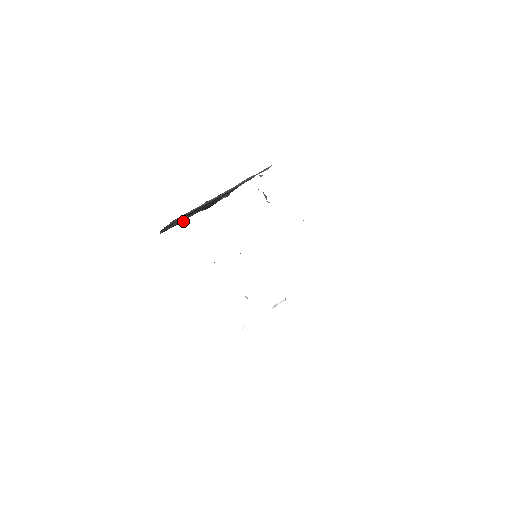
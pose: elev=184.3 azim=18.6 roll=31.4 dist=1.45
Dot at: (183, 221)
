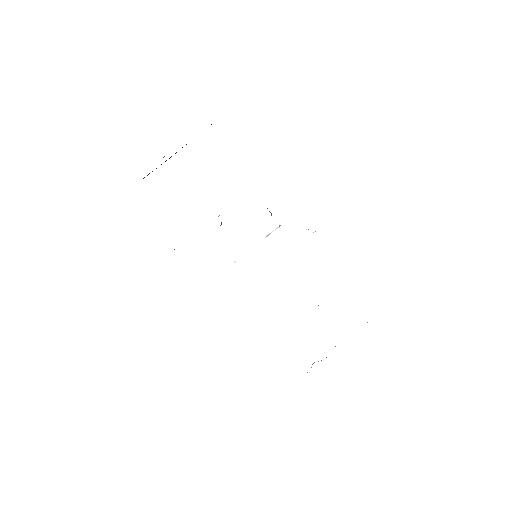
Dot at: occluded
